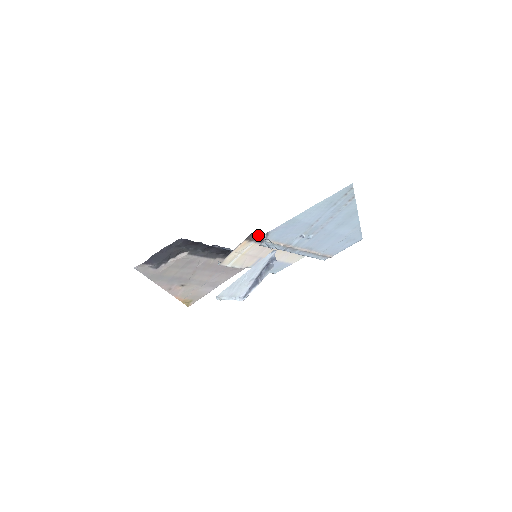
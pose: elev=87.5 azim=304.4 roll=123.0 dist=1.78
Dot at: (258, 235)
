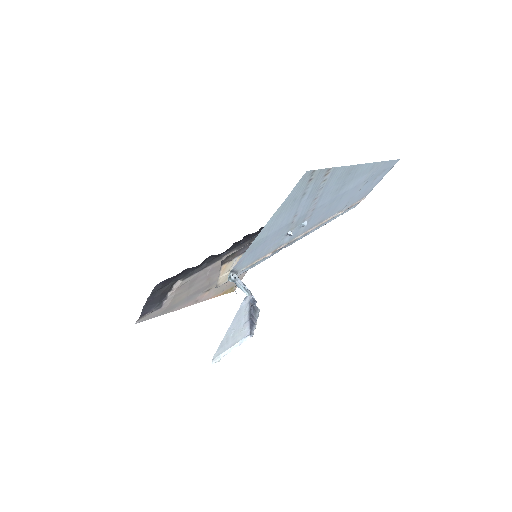
Dot at: (234, 253)
